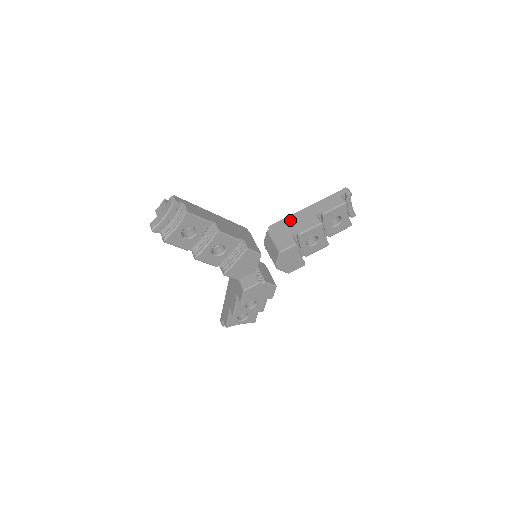
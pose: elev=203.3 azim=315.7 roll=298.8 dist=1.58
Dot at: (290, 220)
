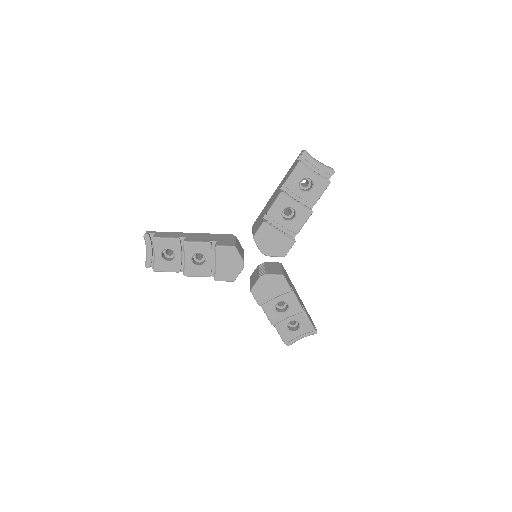
Dot at: (265, 207)
